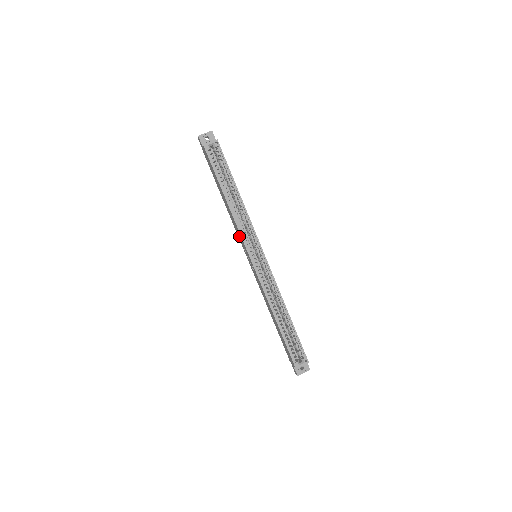
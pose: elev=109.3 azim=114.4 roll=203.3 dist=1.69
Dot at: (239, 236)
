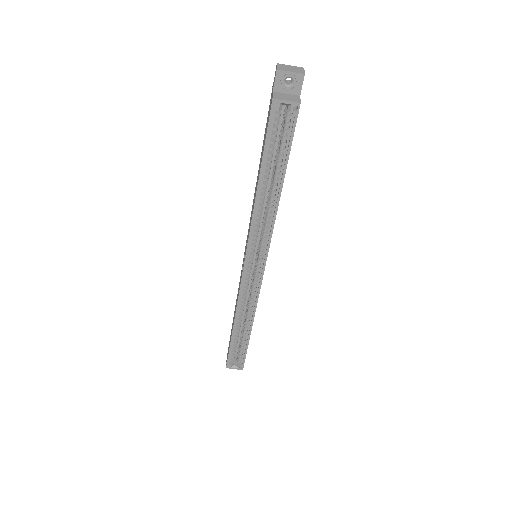
Dot at: (249, 228)
